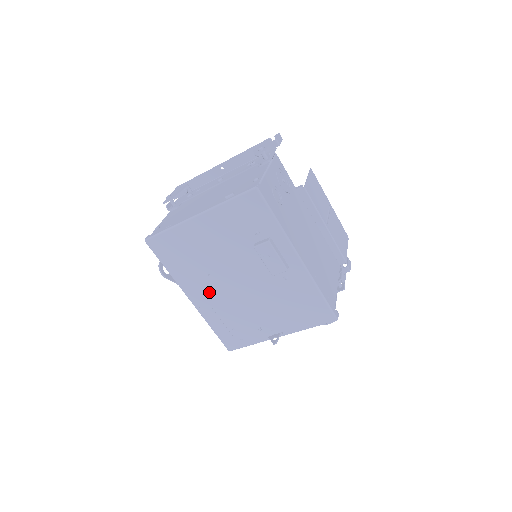
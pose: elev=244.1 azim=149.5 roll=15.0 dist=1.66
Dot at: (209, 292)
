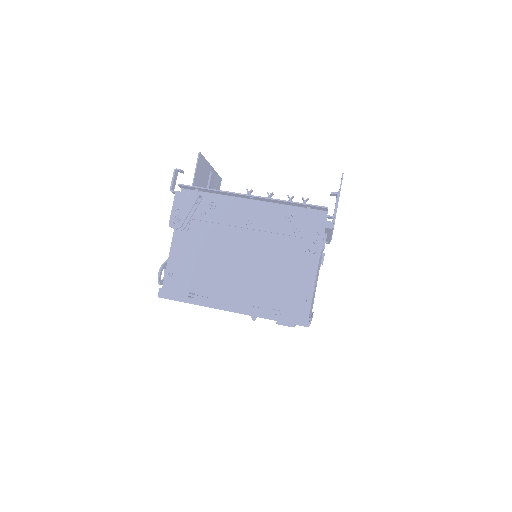
Dot at: occluded
